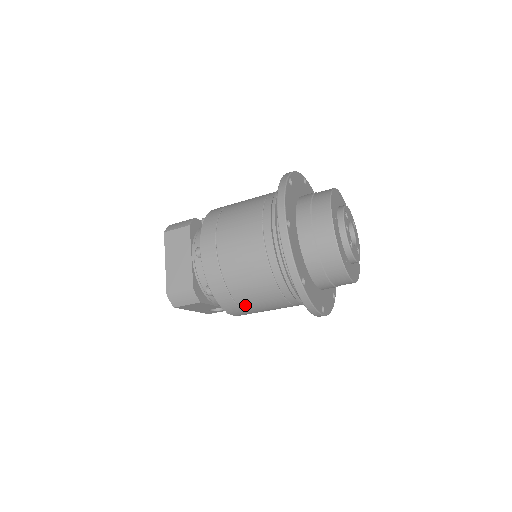
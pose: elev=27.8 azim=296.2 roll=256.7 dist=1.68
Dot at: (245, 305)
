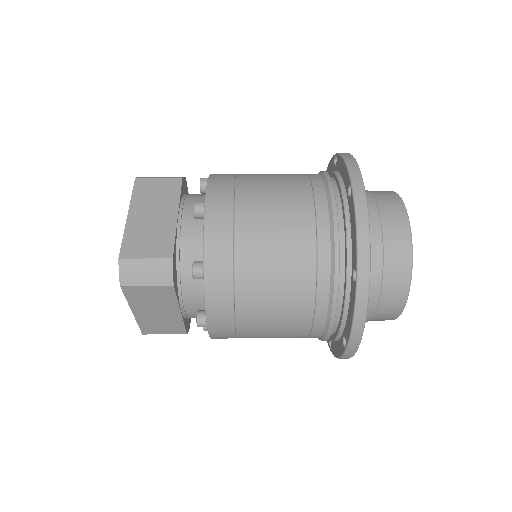
Dot at: occluded
